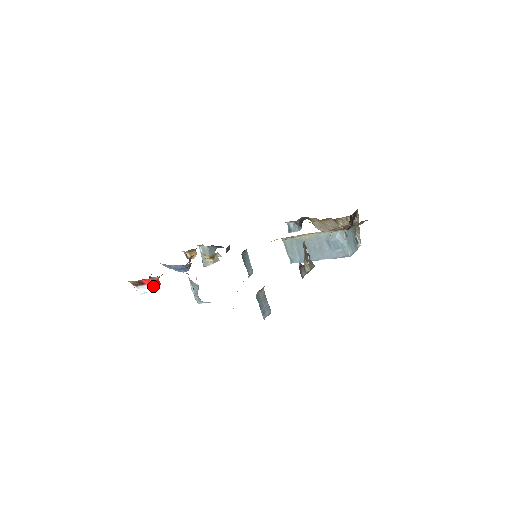
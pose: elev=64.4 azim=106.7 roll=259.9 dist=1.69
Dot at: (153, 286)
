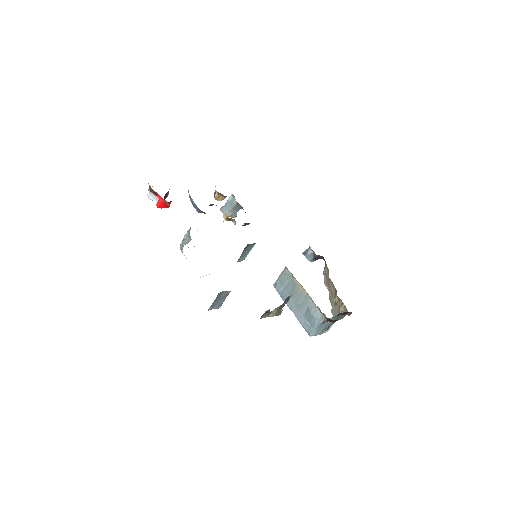
Dot at: (161, 205)
